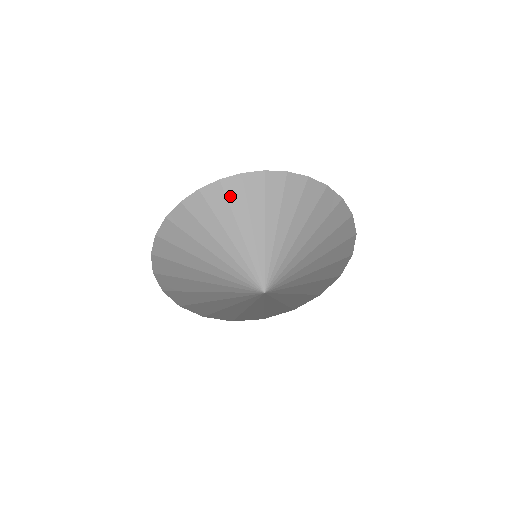
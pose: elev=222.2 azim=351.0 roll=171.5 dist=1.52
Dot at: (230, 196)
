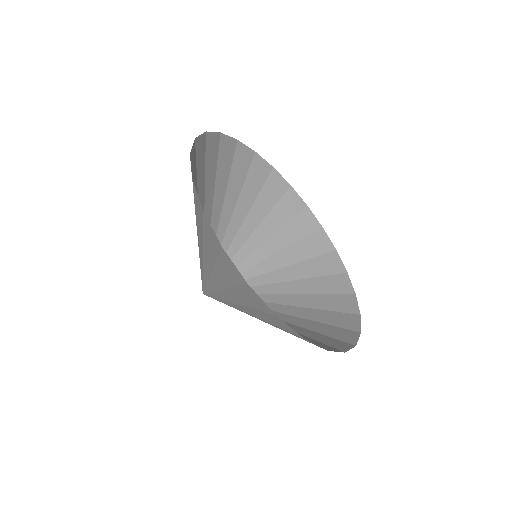
Dot at: (198, 165)
